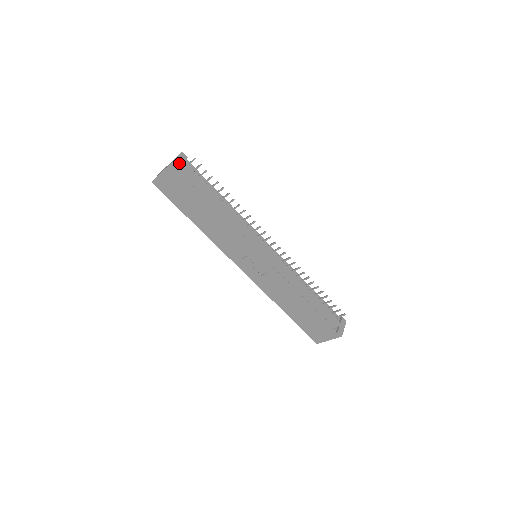
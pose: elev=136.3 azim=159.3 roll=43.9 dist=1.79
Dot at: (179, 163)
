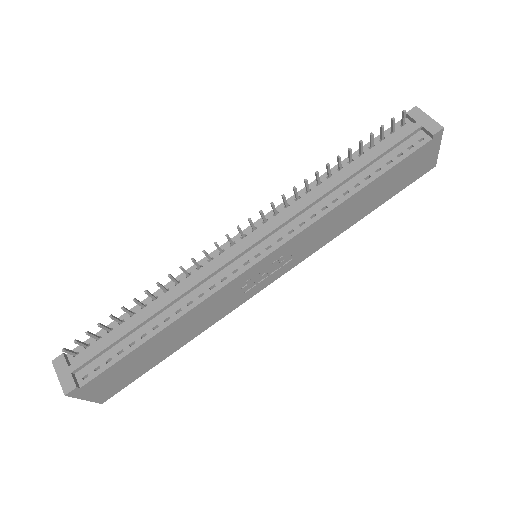
Dot at: (68, 377)
